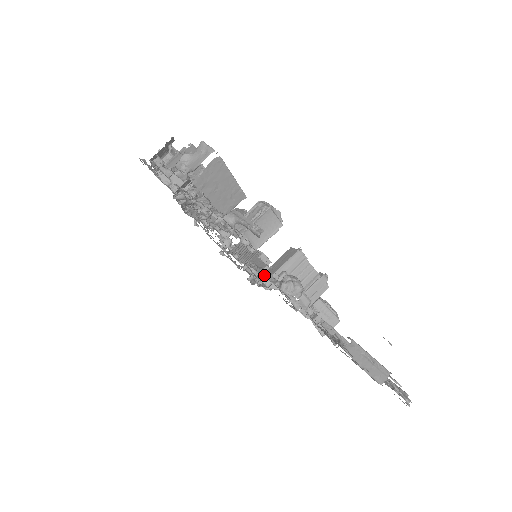
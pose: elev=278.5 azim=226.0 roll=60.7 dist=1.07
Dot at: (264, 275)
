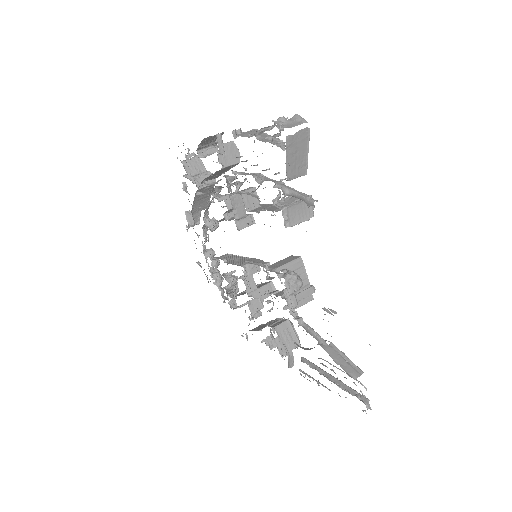
Dot at: (266, 268)
